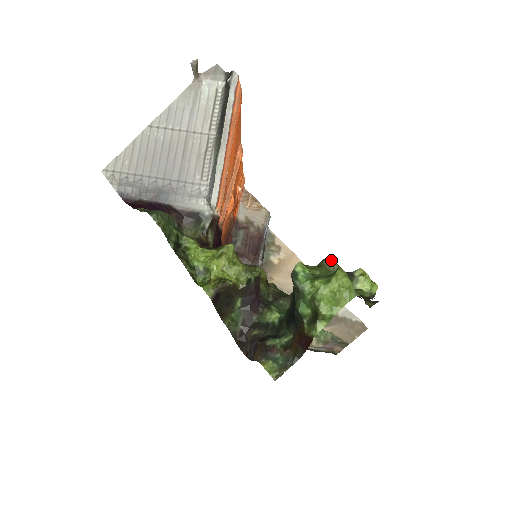
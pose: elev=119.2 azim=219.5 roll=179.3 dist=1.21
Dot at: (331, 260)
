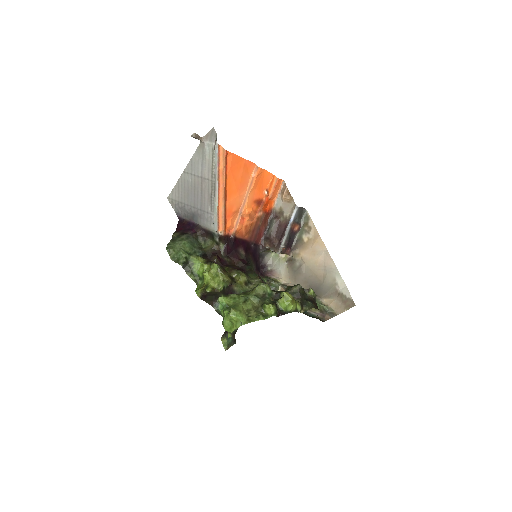
Dot at: (262, 286)
